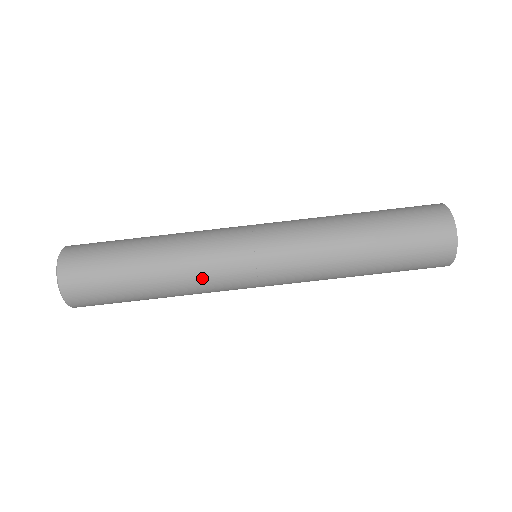
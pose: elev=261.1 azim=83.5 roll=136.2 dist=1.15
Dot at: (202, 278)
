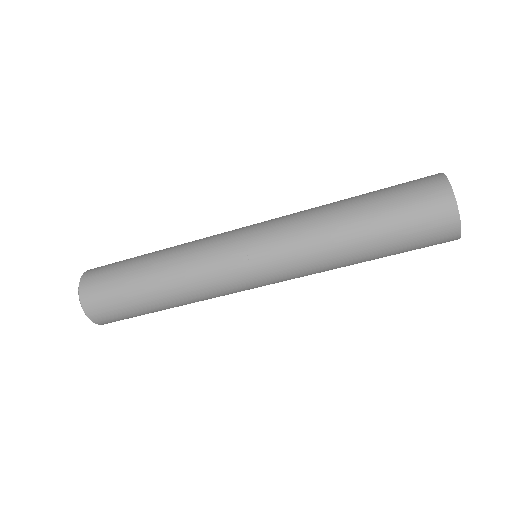
Dot at: occluded
